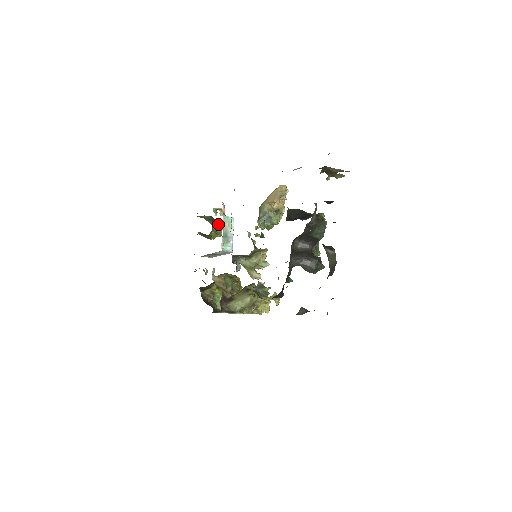
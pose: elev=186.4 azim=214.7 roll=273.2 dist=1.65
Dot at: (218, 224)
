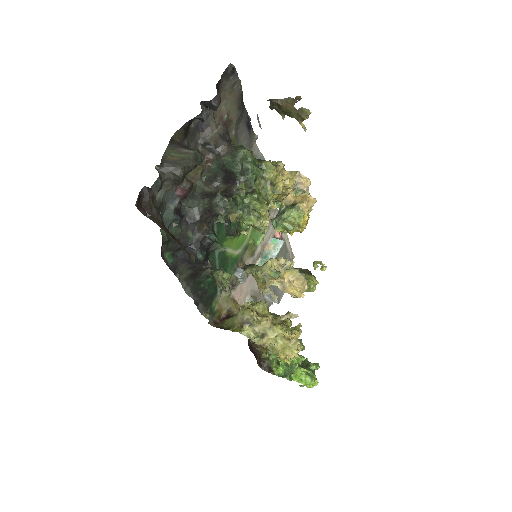
Dot at: (311, 276)
